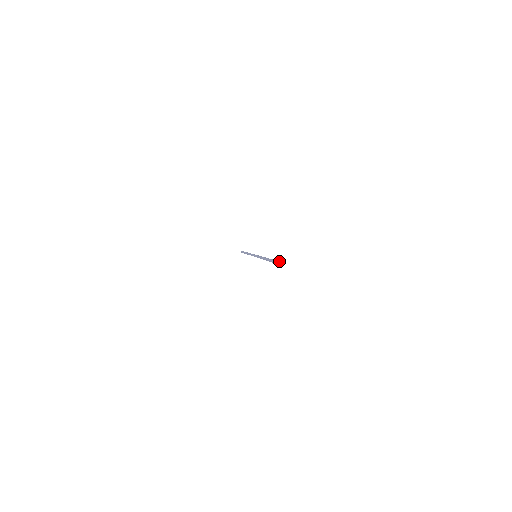
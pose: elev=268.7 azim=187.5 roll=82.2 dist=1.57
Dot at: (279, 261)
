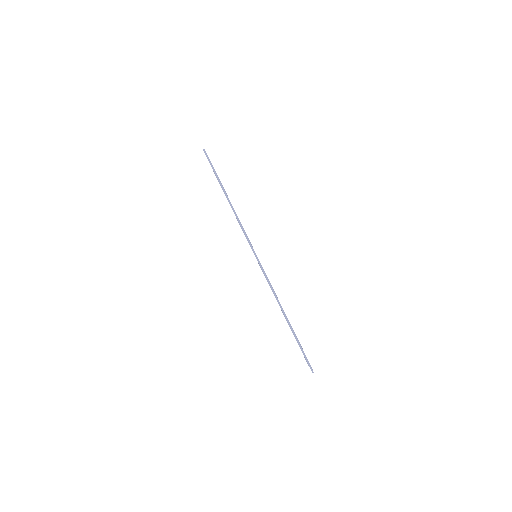
Dot at: occluded
